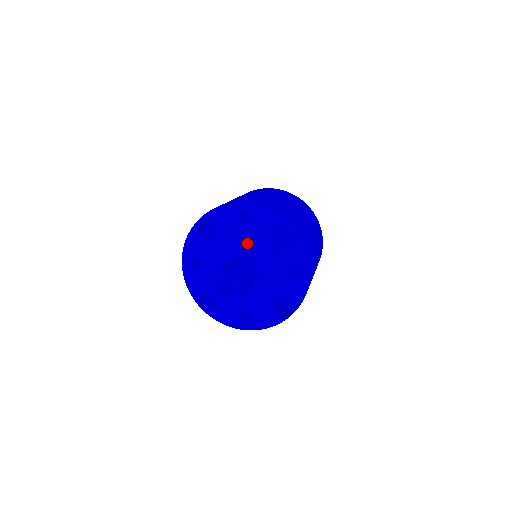
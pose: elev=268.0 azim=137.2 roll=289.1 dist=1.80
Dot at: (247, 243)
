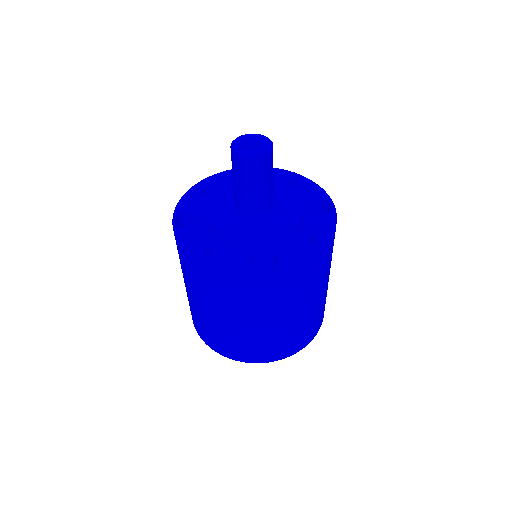
Dot at: (231, 190)
